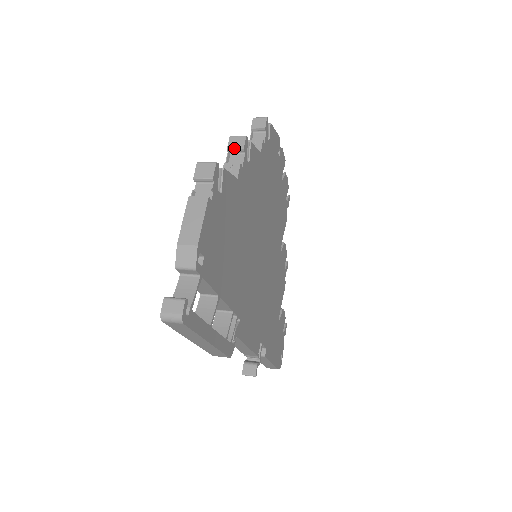
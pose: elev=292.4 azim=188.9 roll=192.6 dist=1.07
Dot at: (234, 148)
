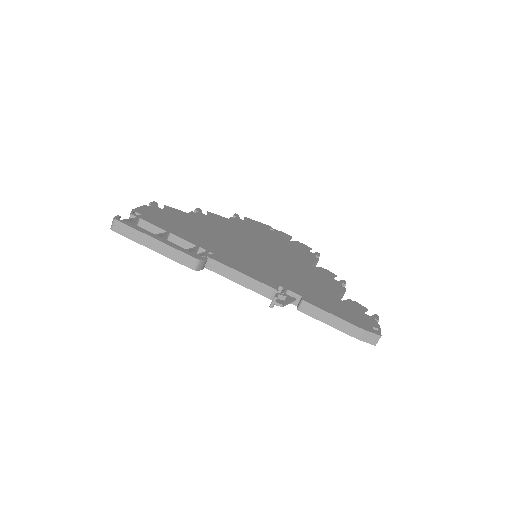
Dot at: occluded
